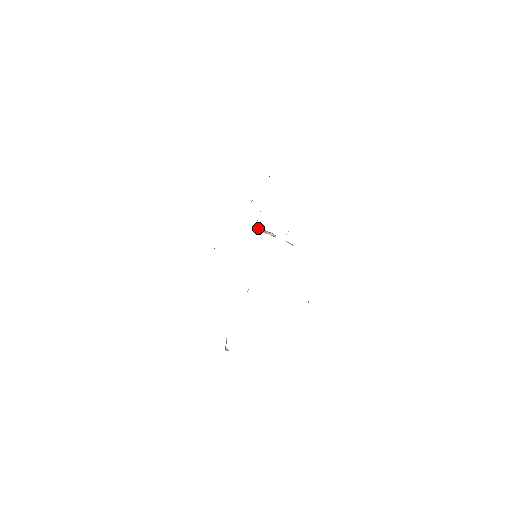
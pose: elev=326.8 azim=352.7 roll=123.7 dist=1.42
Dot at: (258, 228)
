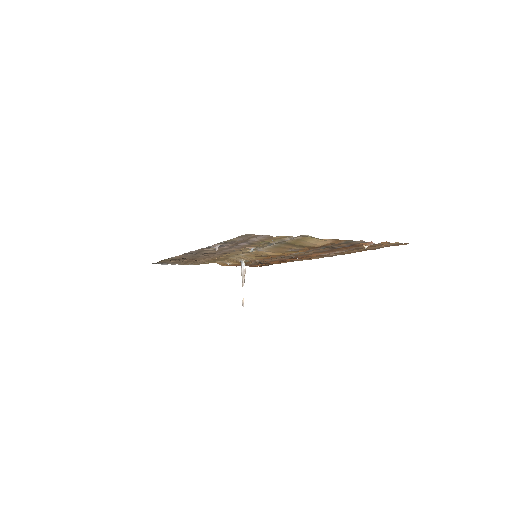
Dot at: (244, 263)
